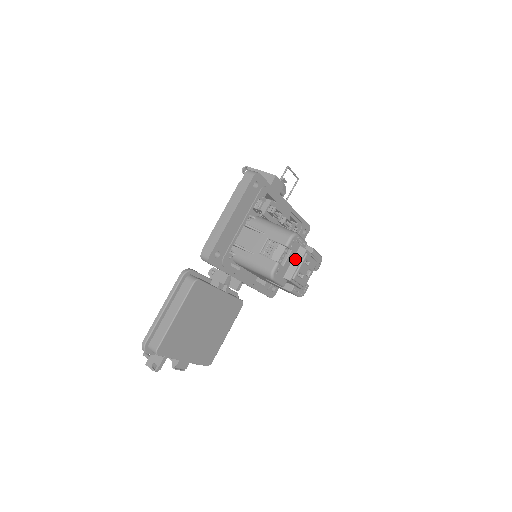
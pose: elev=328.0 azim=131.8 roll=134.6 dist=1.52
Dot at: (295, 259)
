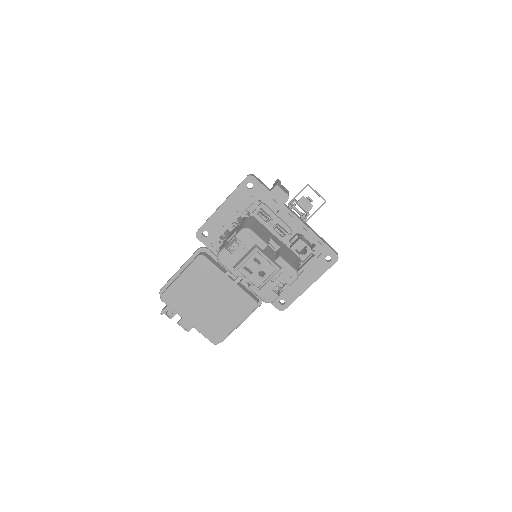
Dot at: (246, 254)
